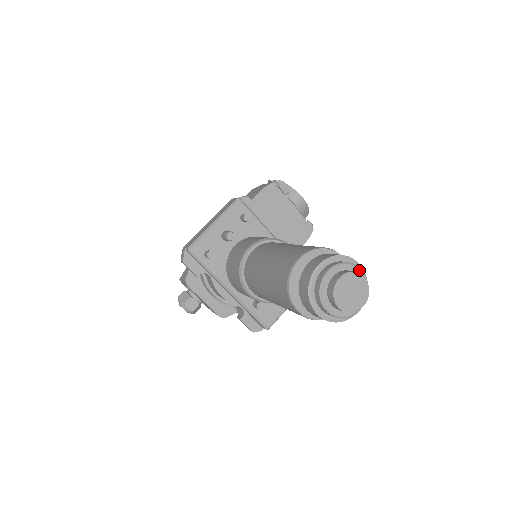
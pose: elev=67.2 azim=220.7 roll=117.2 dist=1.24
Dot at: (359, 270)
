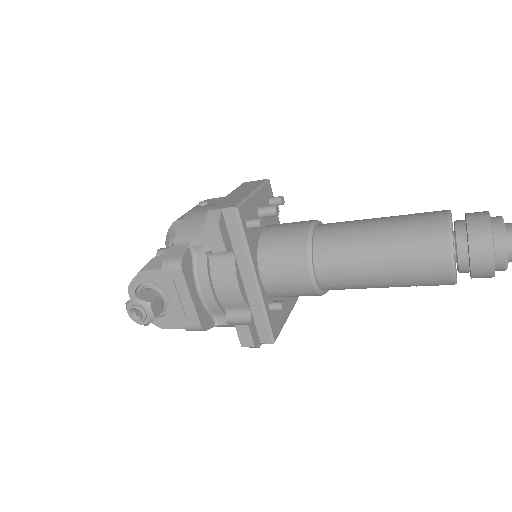
Dot at: occluded
